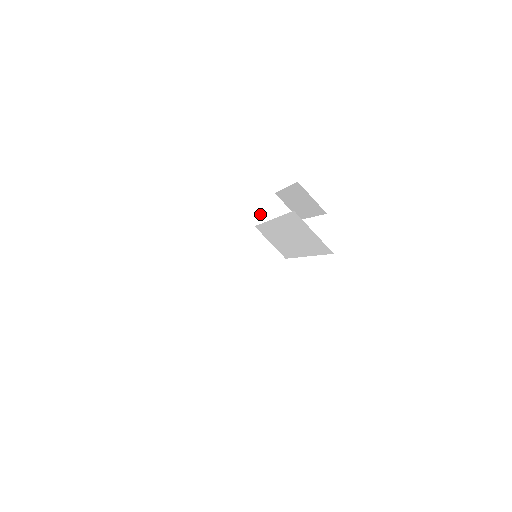
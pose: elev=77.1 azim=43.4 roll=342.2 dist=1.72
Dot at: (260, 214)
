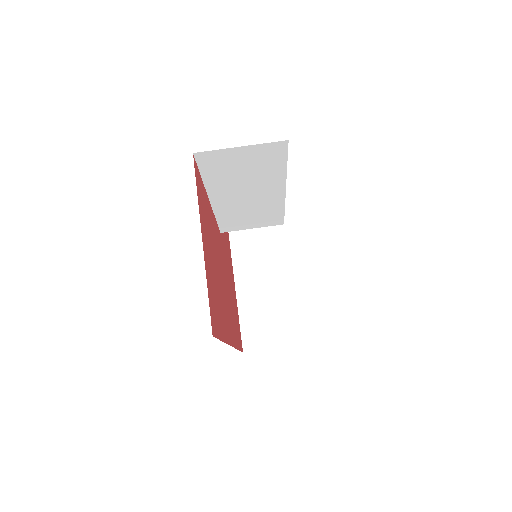
Dot at: occluded
